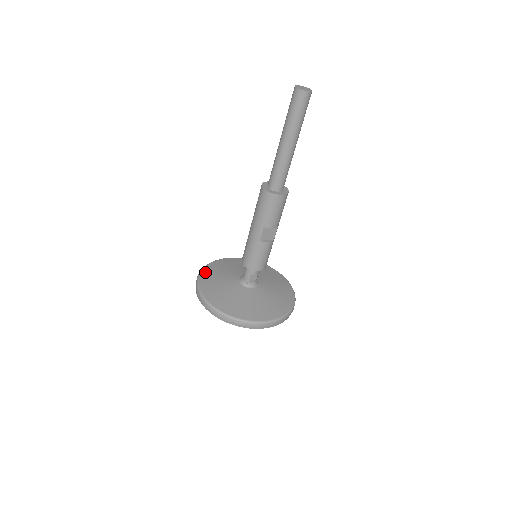
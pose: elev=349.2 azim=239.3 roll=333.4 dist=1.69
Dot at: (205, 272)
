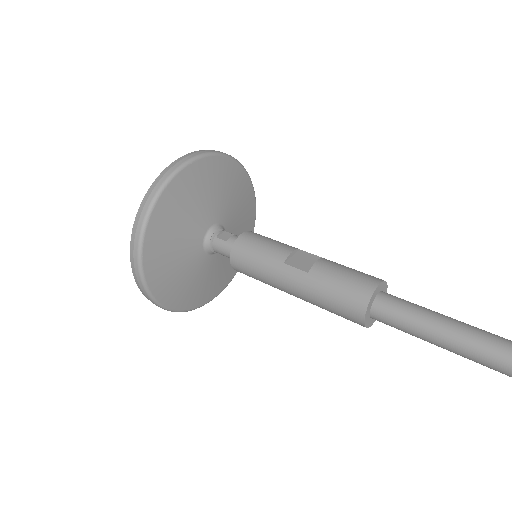
Dot at: (157, 219)
